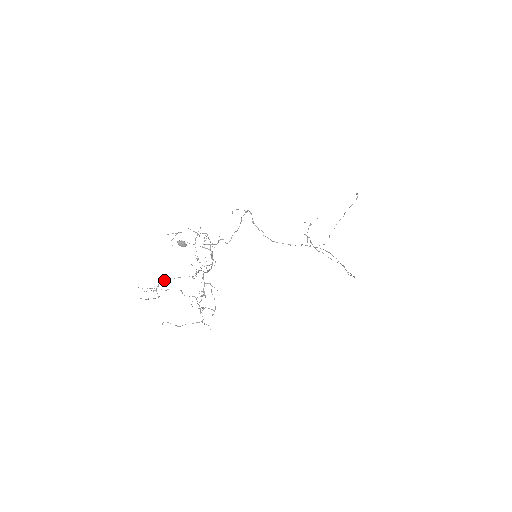
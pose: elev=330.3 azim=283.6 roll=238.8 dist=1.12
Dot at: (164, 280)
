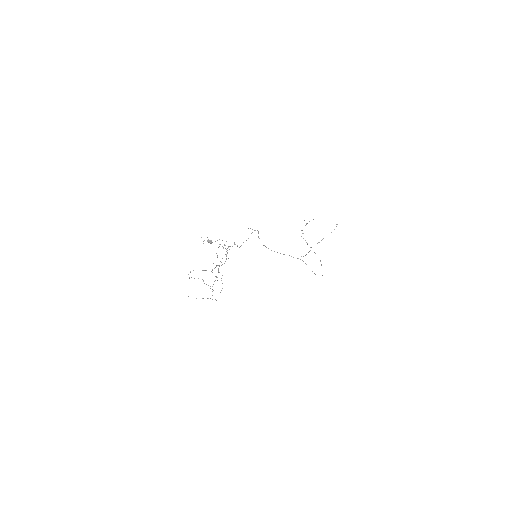
Dot at: occluded
